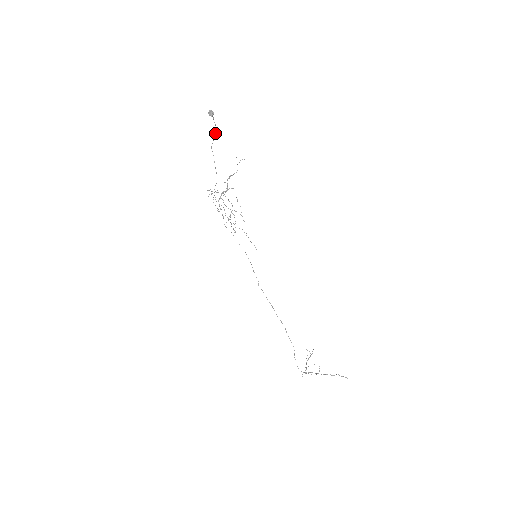
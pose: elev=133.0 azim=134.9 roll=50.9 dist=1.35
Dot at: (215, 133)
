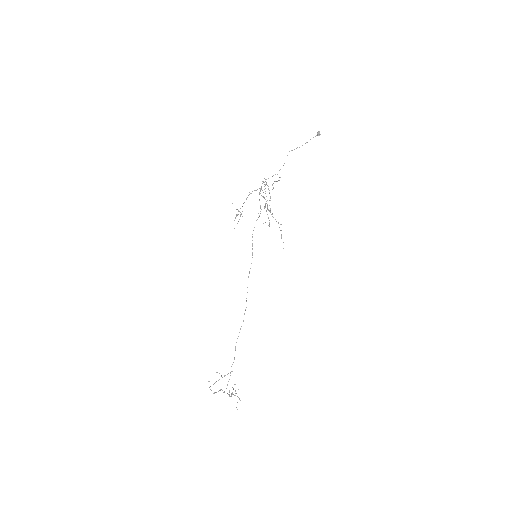
Dot at: (302, 145)
